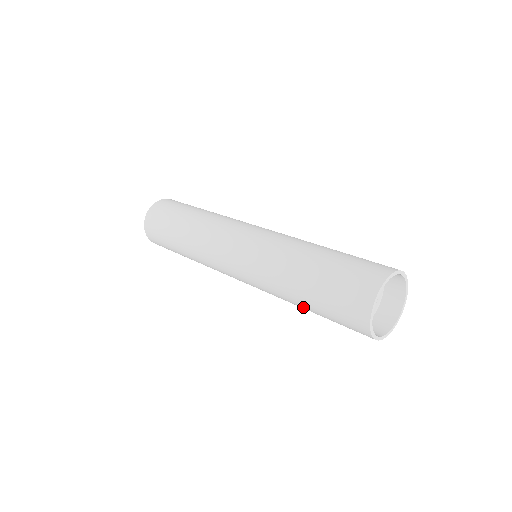
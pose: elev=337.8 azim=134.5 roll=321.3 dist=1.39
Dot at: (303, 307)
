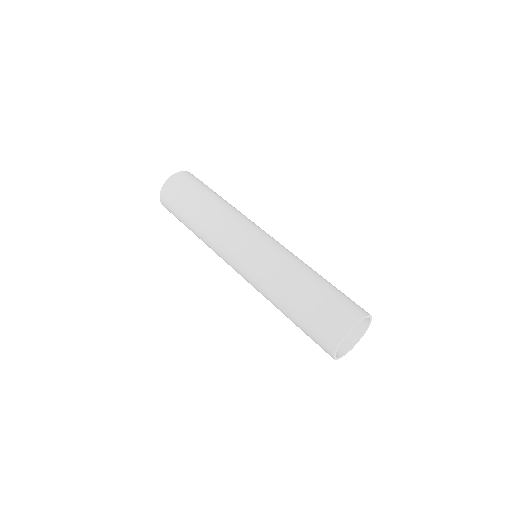
Dot at: occluded
